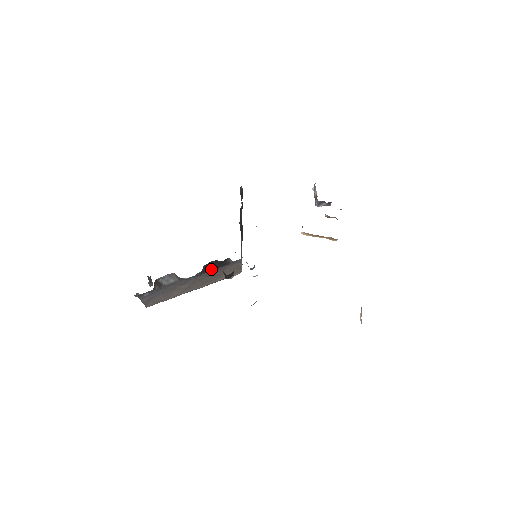
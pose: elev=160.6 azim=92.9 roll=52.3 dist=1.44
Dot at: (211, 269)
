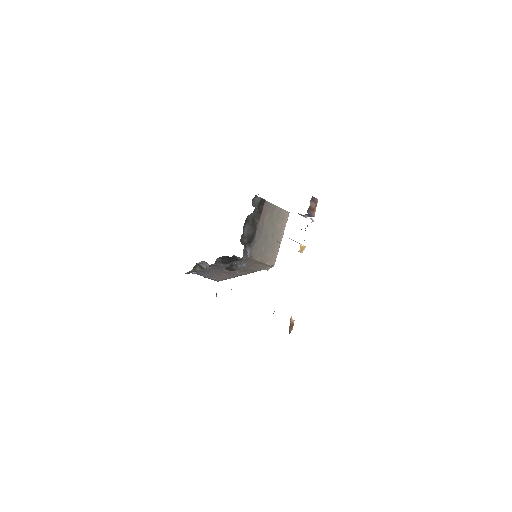
Dot at: (229, 262)
